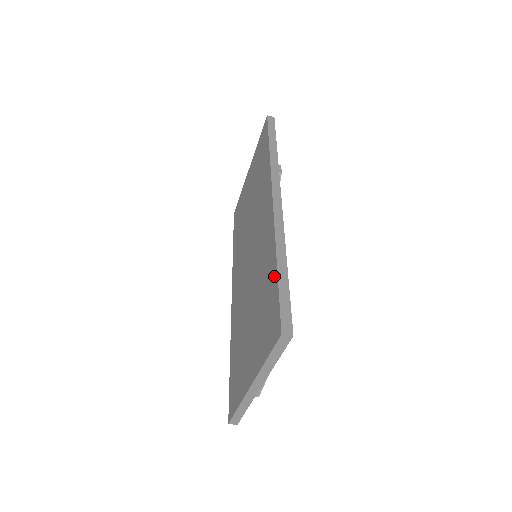
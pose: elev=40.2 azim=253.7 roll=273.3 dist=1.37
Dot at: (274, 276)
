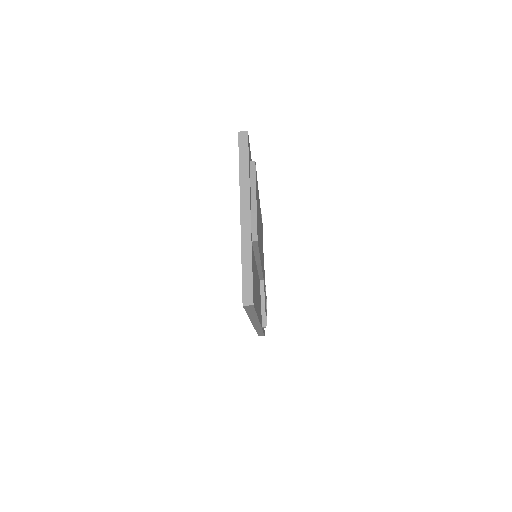
Dot at: occluded
